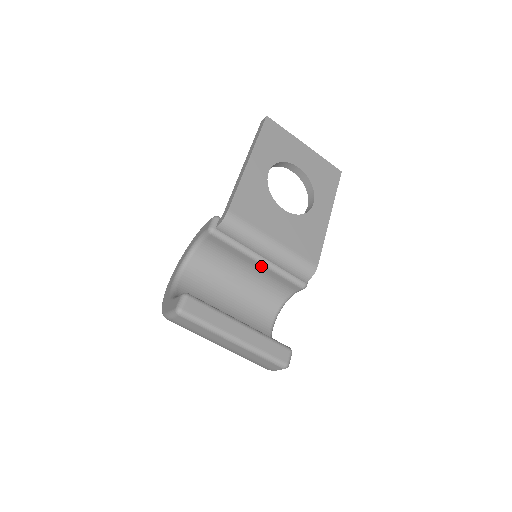
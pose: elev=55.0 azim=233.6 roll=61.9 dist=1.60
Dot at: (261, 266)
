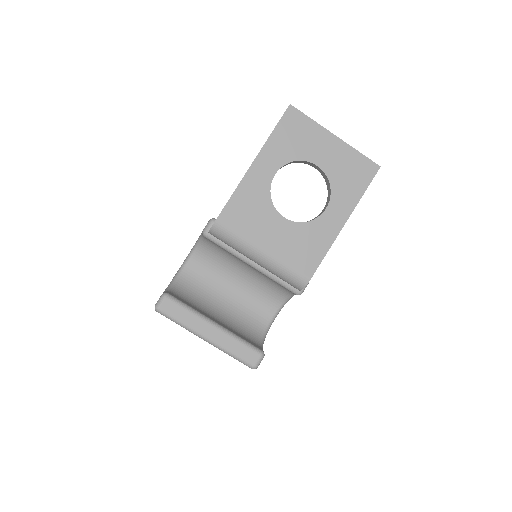
Dot at: (255, 269)
